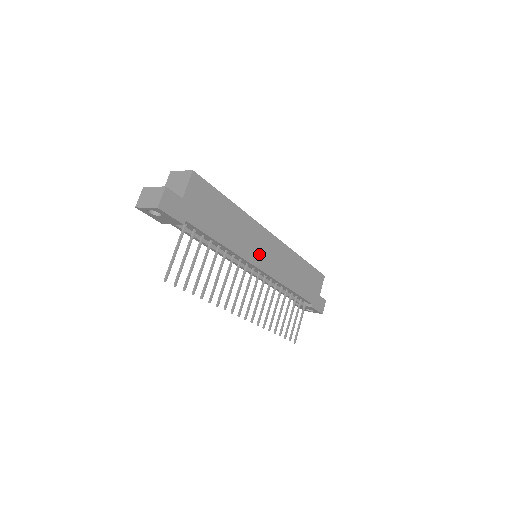
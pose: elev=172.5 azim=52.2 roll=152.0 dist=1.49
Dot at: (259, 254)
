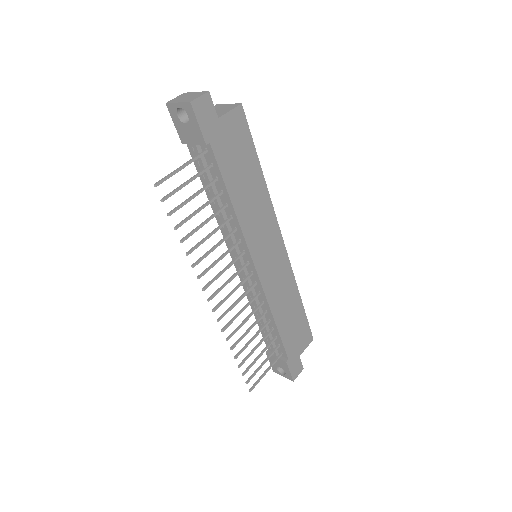
Dot at: (262, 249)
